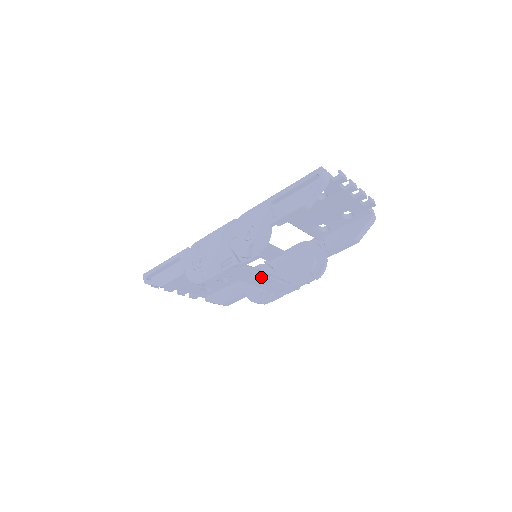
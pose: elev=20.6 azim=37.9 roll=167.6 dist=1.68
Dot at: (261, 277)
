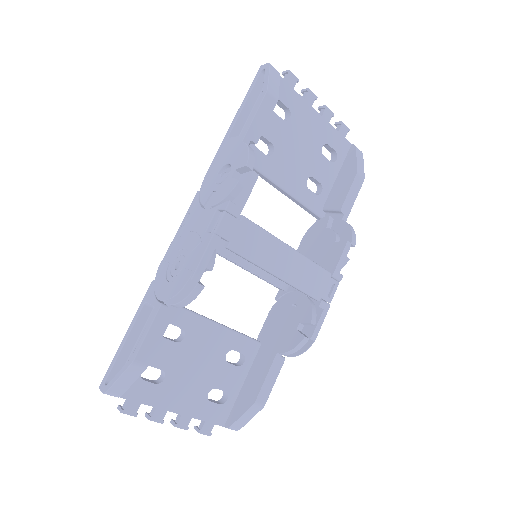
Dot at: (278, 247)
